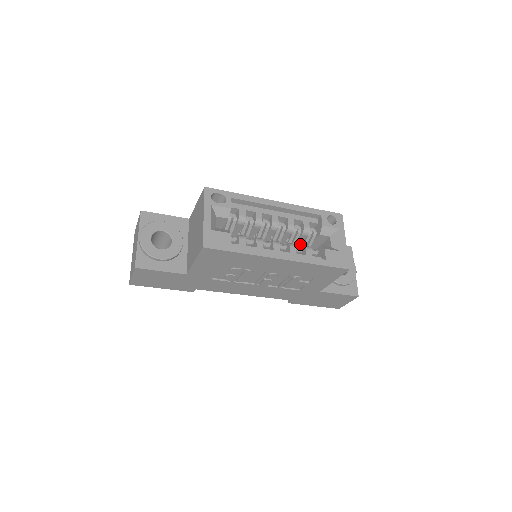
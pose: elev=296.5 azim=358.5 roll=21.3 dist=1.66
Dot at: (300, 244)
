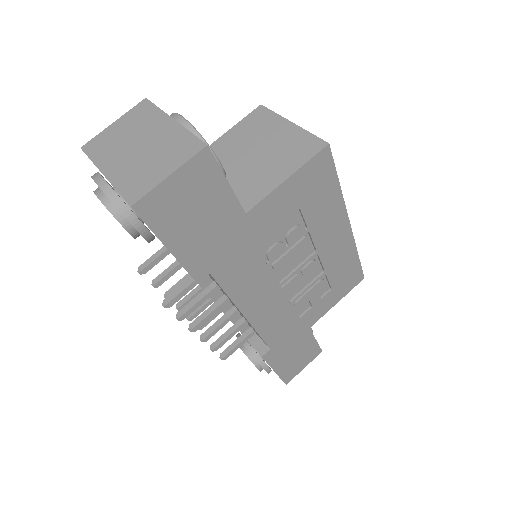
Dot at: occluded
